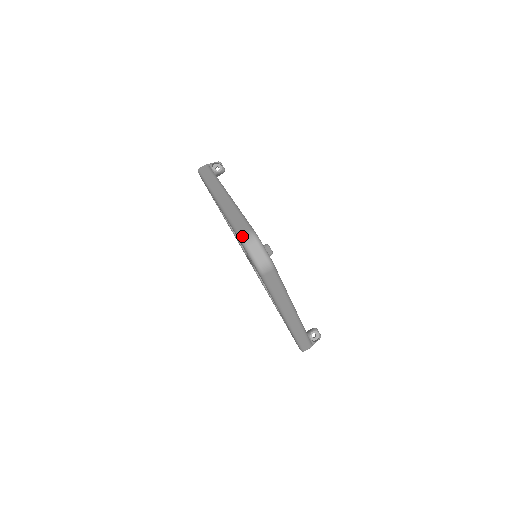
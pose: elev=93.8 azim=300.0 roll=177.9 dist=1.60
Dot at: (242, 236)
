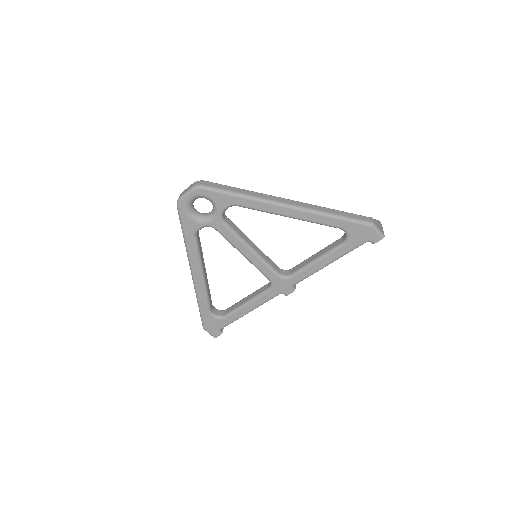
Dot at: occluded
